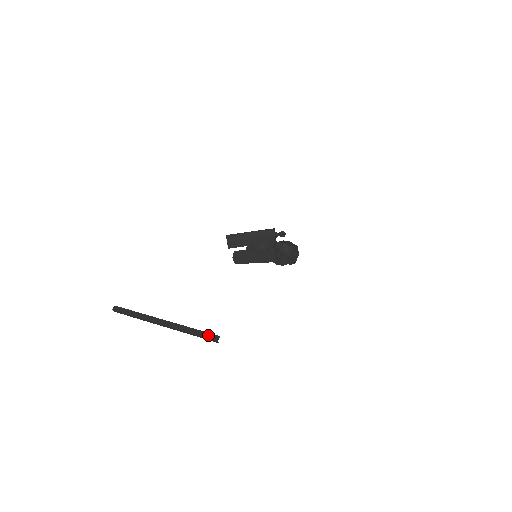
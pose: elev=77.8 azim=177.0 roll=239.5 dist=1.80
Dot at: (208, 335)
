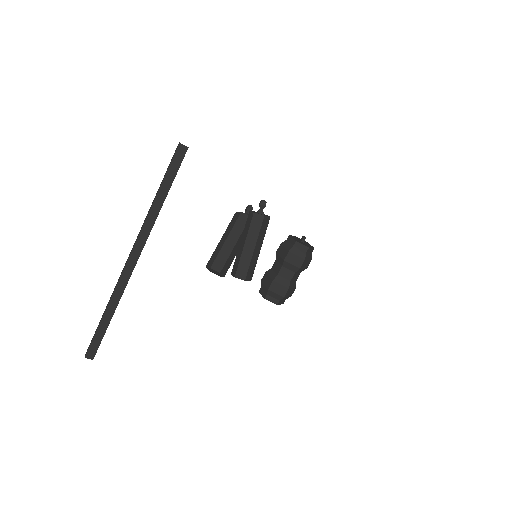
Dot at: occluded
